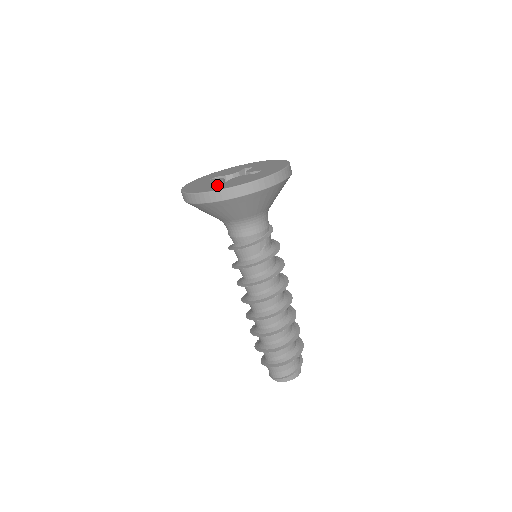
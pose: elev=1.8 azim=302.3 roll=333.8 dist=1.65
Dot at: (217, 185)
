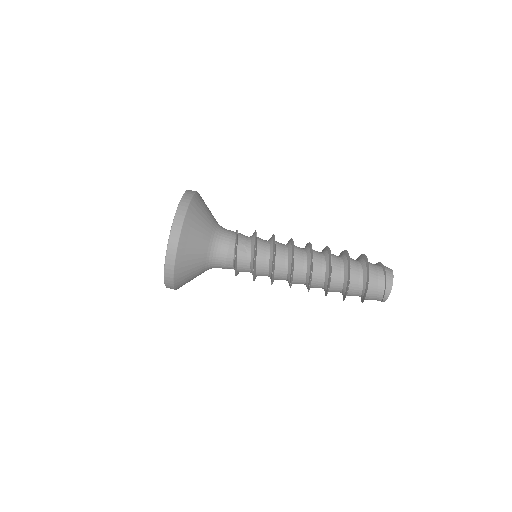
Dot at: occluded
